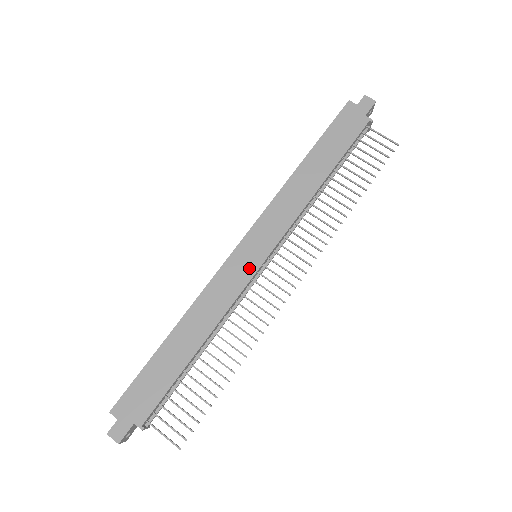
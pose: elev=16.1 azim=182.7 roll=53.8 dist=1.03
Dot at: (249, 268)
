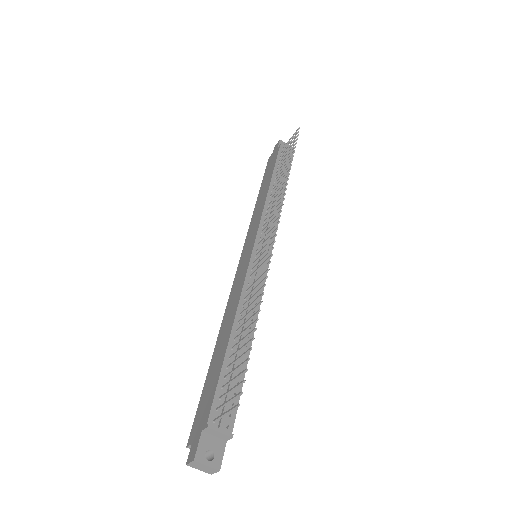
Dot at: (247, 261)
